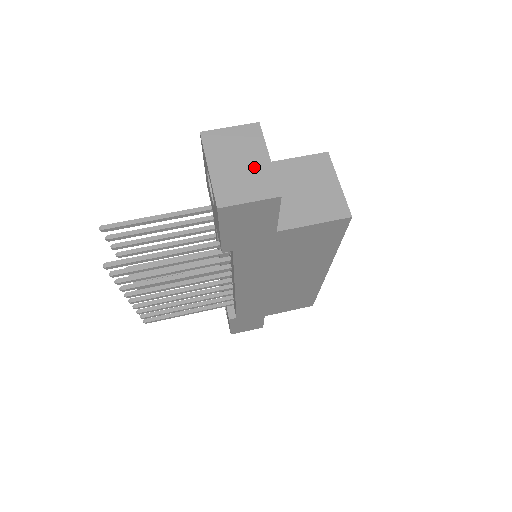
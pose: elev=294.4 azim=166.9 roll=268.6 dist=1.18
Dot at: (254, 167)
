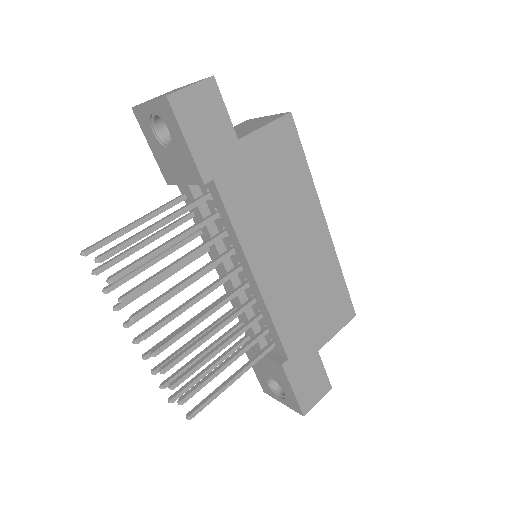
Dot at: occluded
